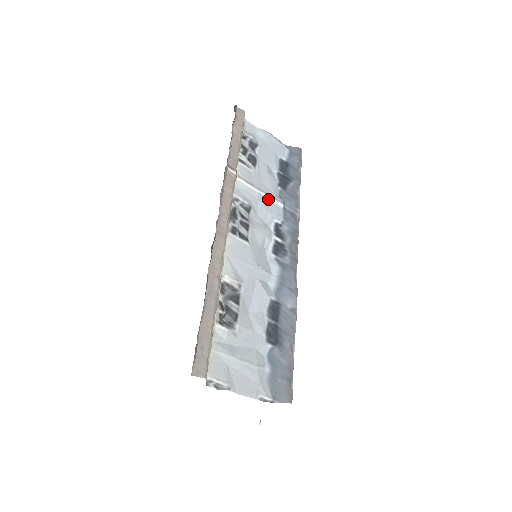
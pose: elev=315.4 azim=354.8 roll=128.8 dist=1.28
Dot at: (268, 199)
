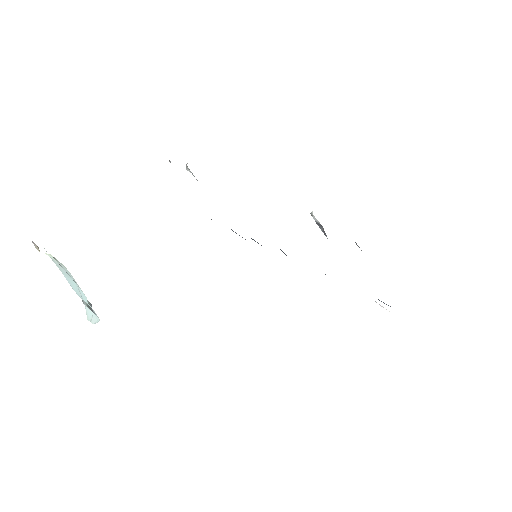
Dot at: occluded
